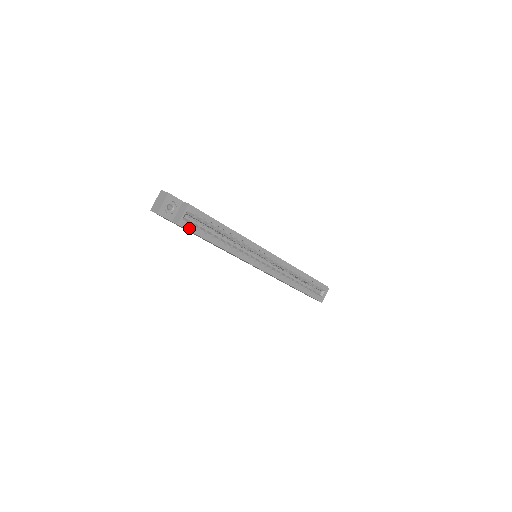
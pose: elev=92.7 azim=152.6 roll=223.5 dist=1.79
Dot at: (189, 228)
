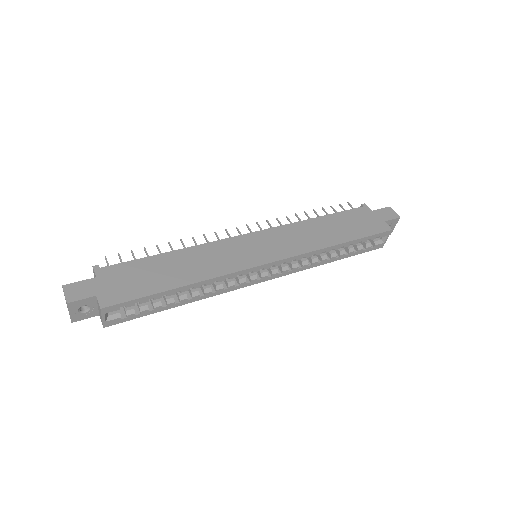
Dot at: (123, 320)
